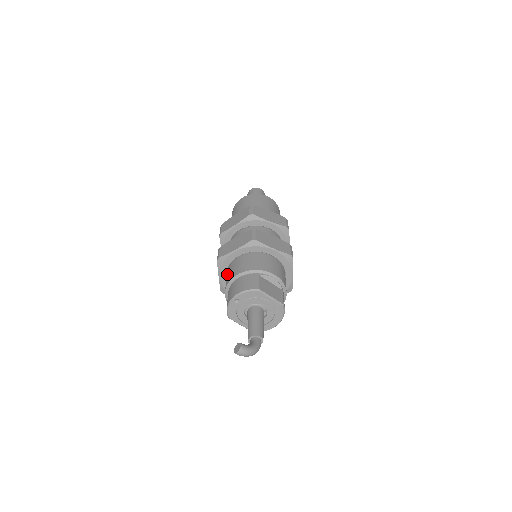
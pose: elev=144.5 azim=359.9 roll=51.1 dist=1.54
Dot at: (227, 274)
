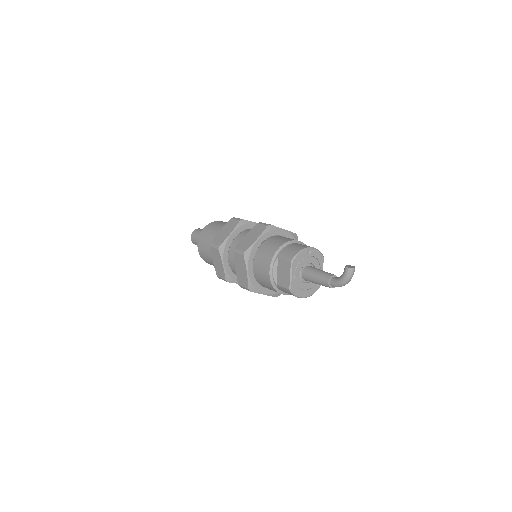
Dot at: (275, 239)
